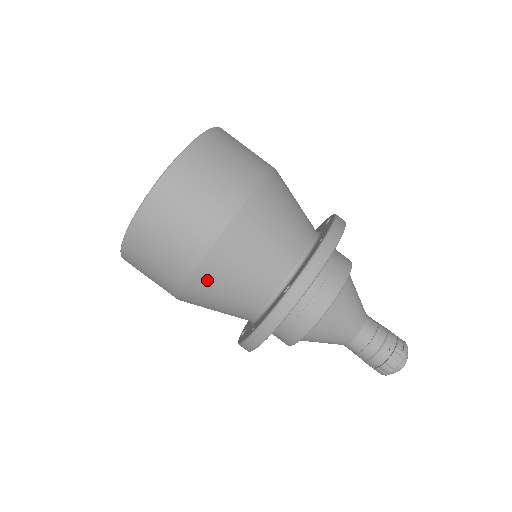
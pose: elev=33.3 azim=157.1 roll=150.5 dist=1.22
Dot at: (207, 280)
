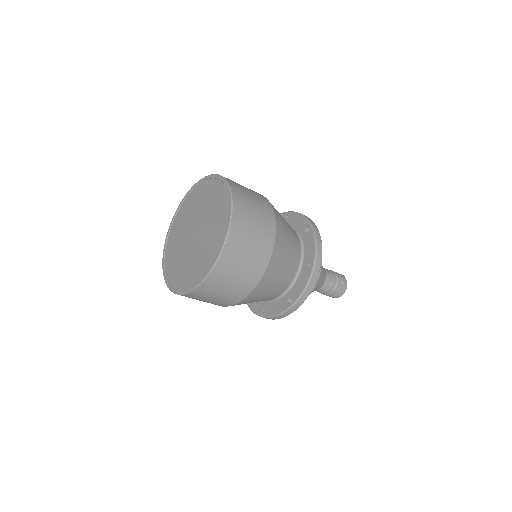
Dot at: (239, 304)
